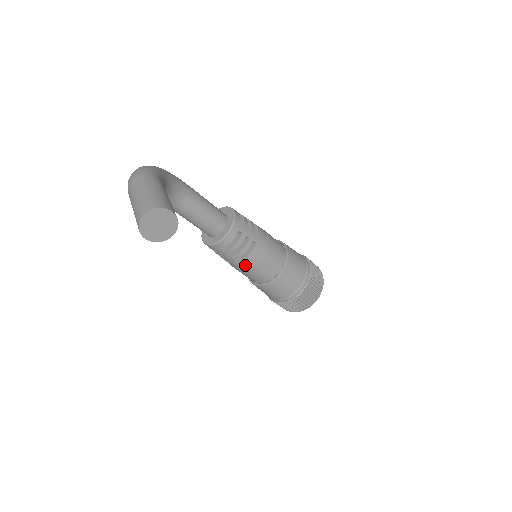
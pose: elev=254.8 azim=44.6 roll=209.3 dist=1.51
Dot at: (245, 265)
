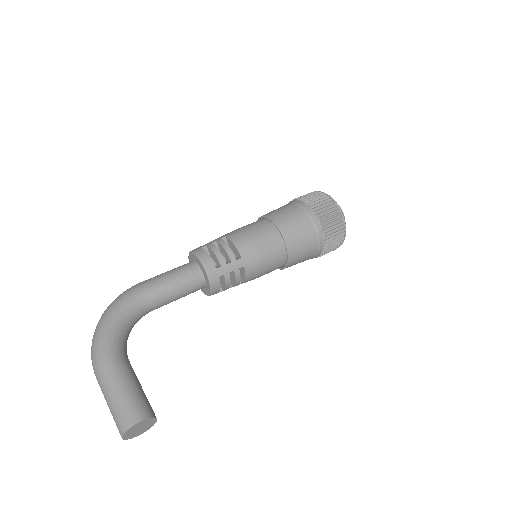
Dot at: (250, 280)
